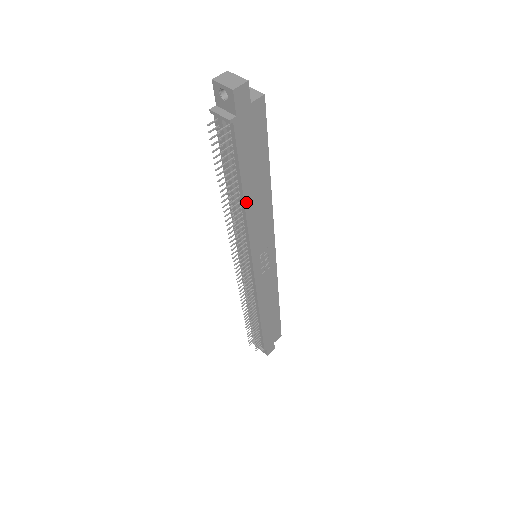
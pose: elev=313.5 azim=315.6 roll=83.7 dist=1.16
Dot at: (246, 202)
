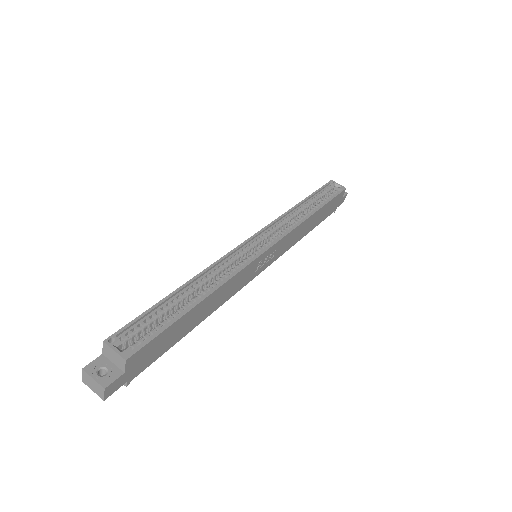
Dot at: (202, 320)
